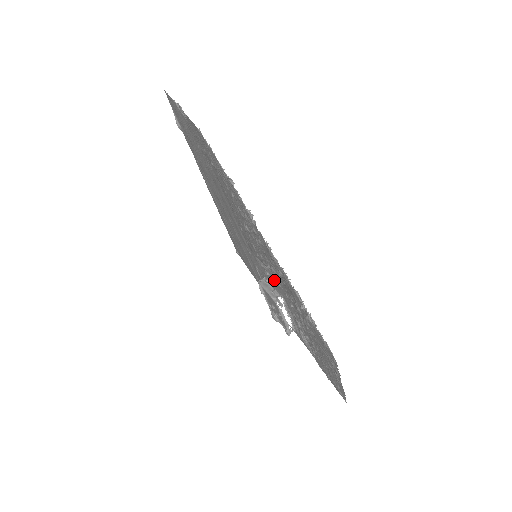
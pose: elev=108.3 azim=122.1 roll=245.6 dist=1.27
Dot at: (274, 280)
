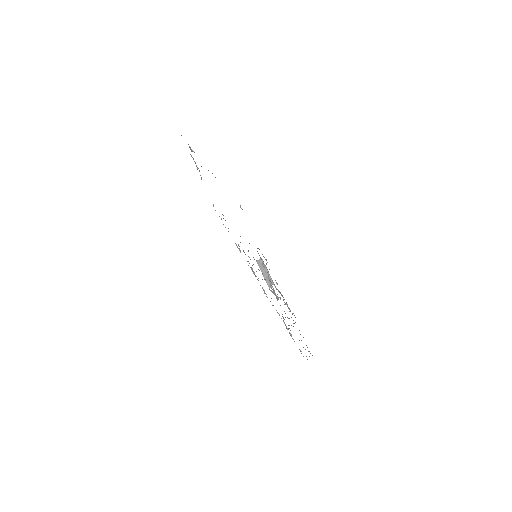
Dot at: occluded
